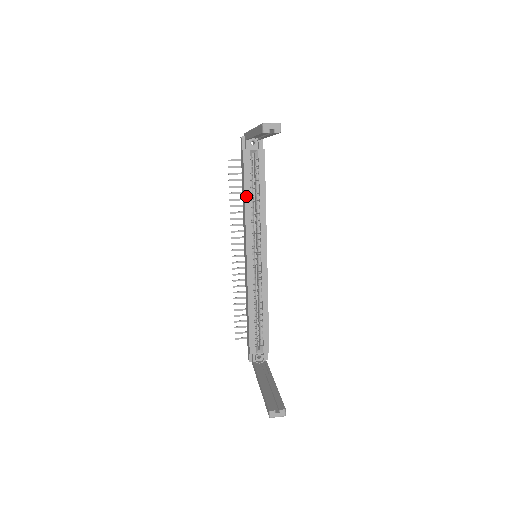
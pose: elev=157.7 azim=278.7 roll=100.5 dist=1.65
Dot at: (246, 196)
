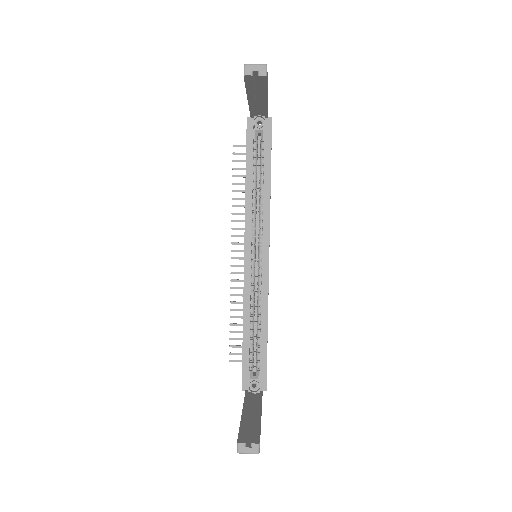
Dot at: (247, 183)
